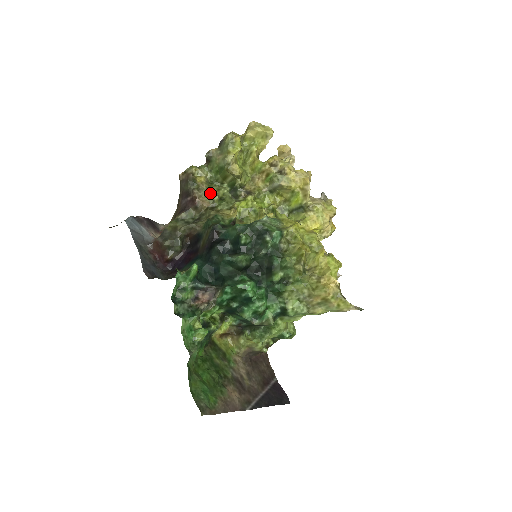
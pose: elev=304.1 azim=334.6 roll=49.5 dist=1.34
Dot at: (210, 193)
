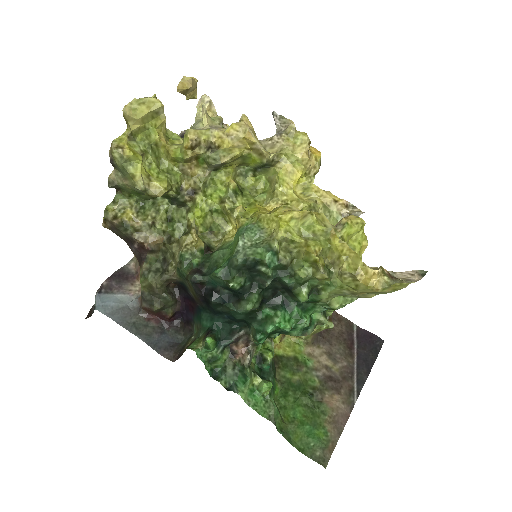
Dot at: (152, 225)
